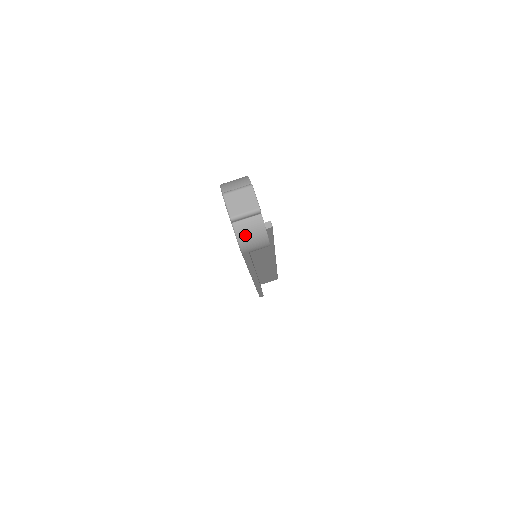
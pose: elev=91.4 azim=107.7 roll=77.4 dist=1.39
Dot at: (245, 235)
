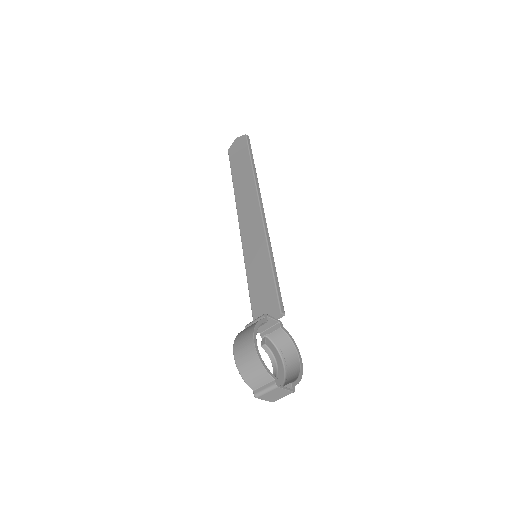
Dot at: occluded
